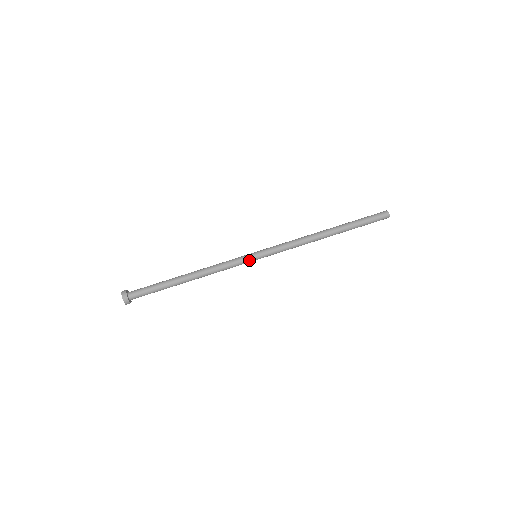
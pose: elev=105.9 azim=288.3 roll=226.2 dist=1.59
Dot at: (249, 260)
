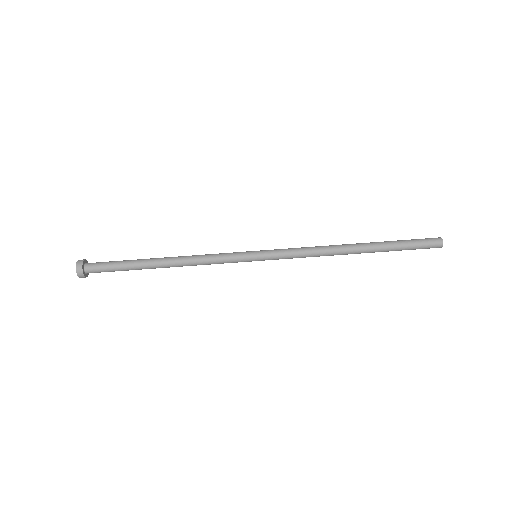
Dot at: (245, 258)
